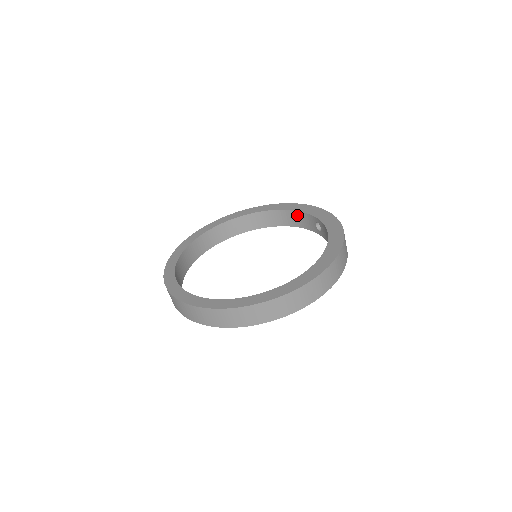
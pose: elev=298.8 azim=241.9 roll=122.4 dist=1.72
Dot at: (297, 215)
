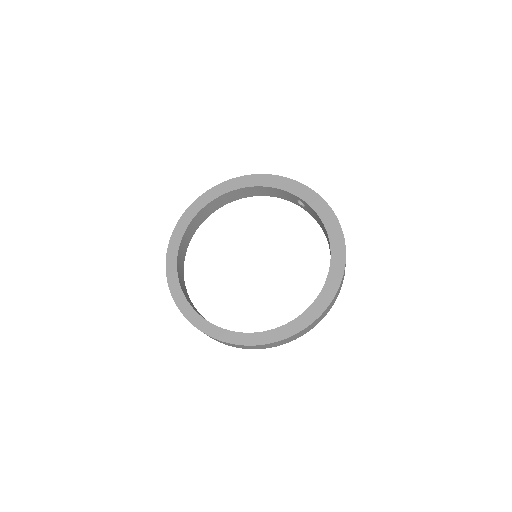
Dot at: (273, 190)
